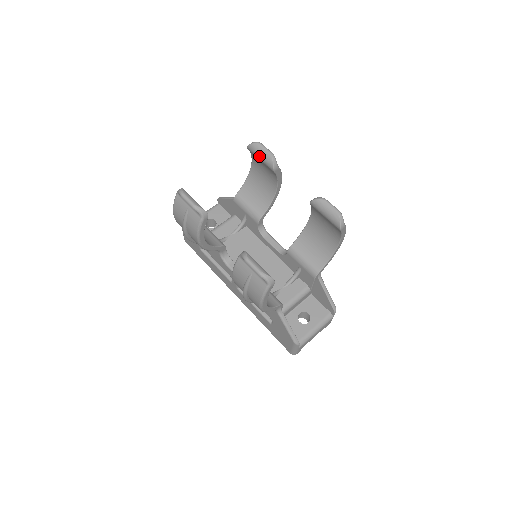
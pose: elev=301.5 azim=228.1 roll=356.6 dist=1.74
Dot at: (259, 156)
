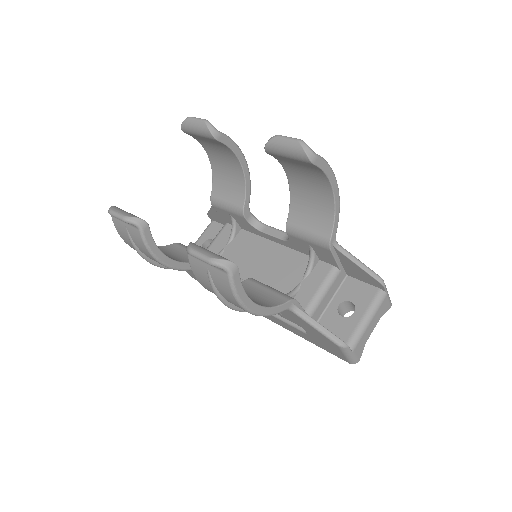
Dot at: (195, 132)
